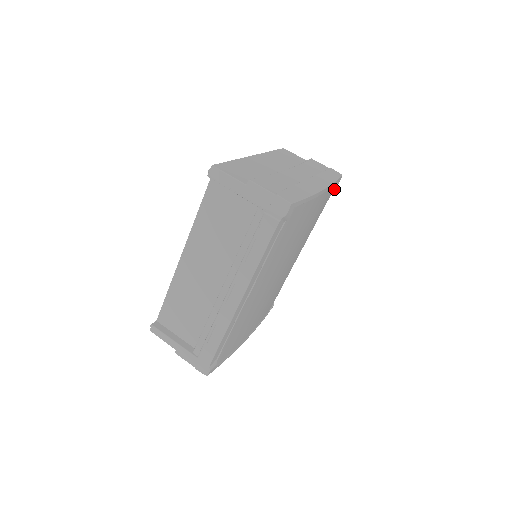
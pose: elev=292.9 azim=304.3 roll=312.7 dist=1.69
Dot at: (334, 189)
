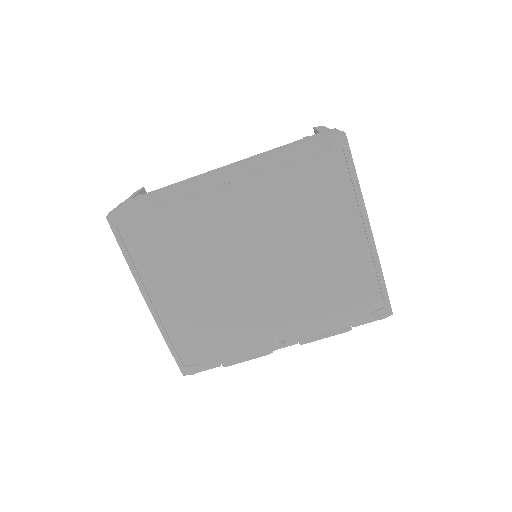
Dot at: (373, 312)
